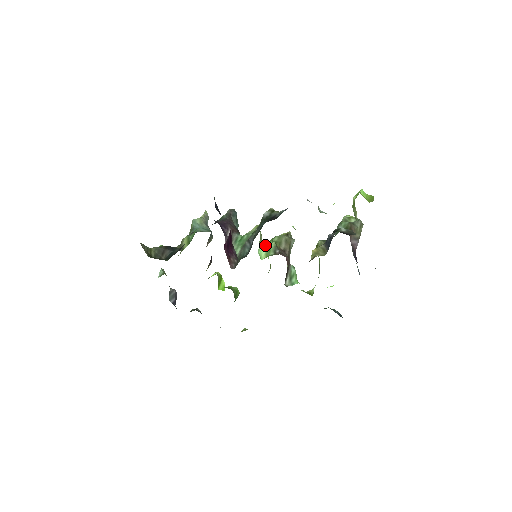
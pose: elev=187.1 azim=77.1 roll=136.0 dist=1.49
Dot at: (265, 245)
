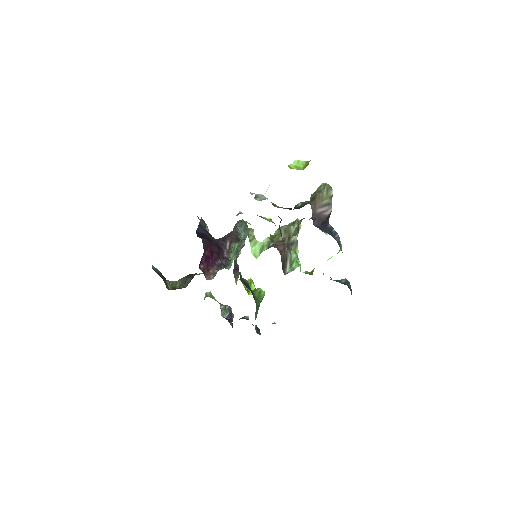
Dot at: (259, 243)
